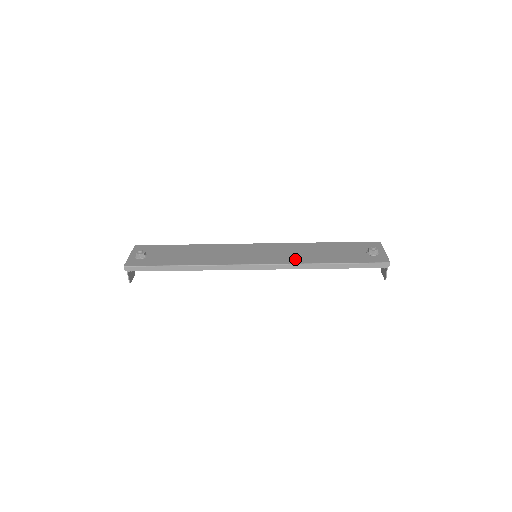
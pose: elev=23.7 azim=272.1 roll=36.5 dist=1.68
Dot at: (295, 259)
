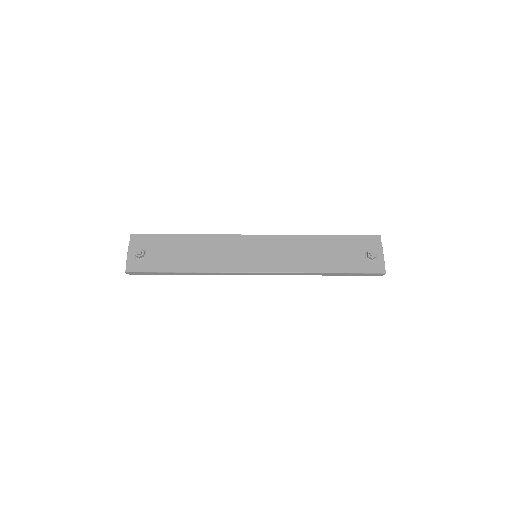
Dot at: (295, 265)
